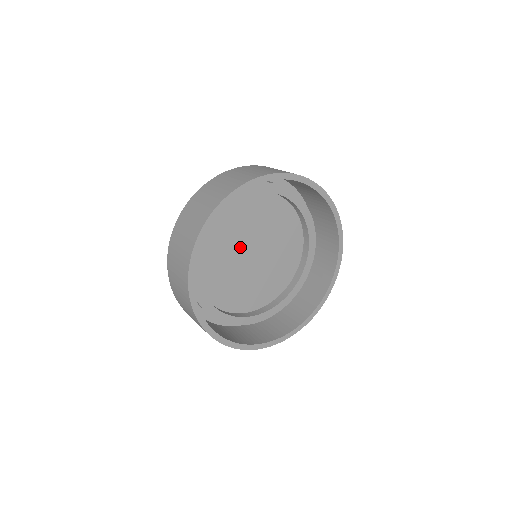
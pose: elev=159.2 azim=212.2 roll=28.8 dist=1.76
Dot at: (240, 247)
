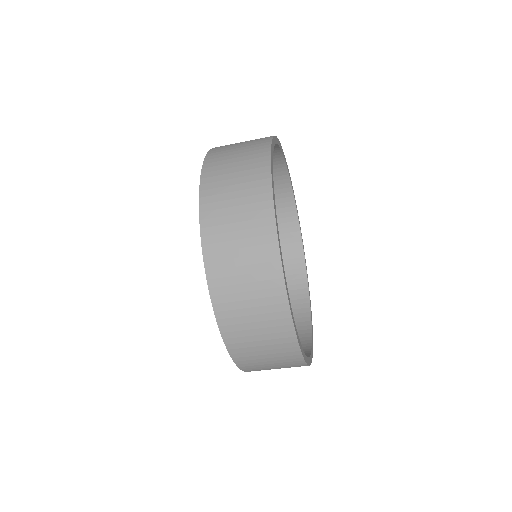
Dot at: occluded
